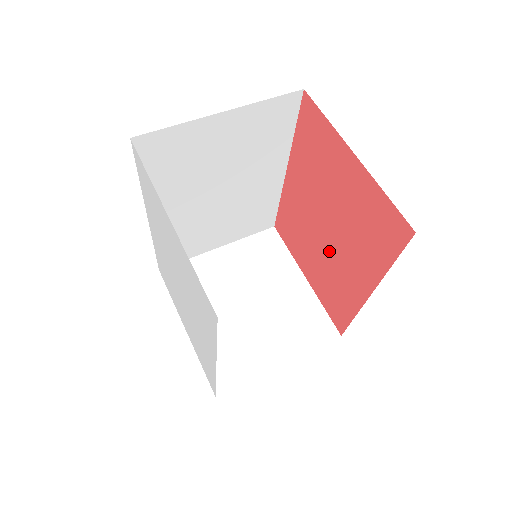
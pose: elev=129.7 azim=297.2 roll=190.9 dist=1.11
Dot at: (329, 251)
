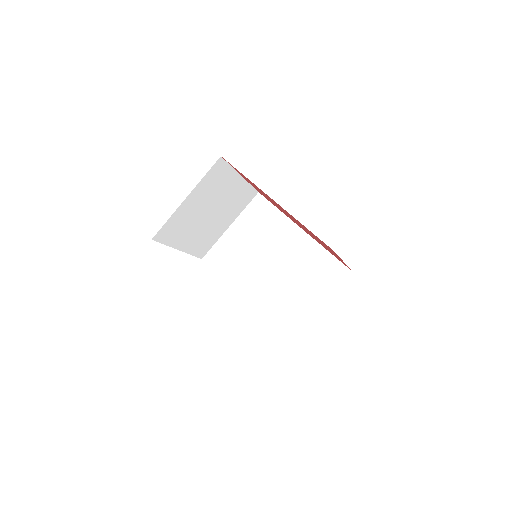
Dot at: (284, 212)
